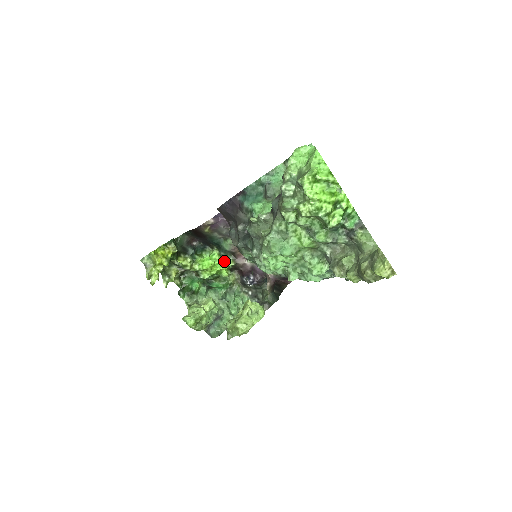
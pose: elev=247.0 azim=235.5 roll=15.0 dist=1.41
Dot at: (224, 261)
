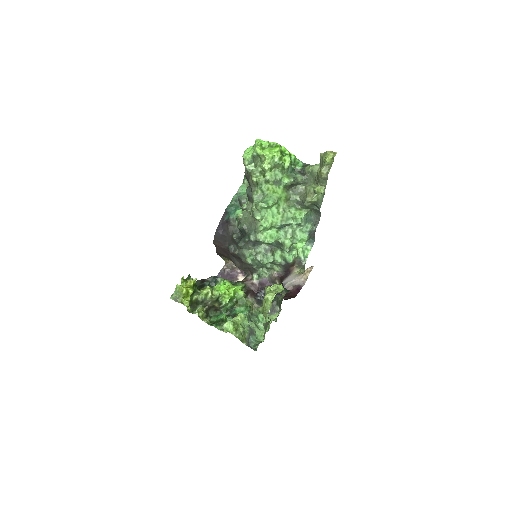
Dot at: (236, 286)
